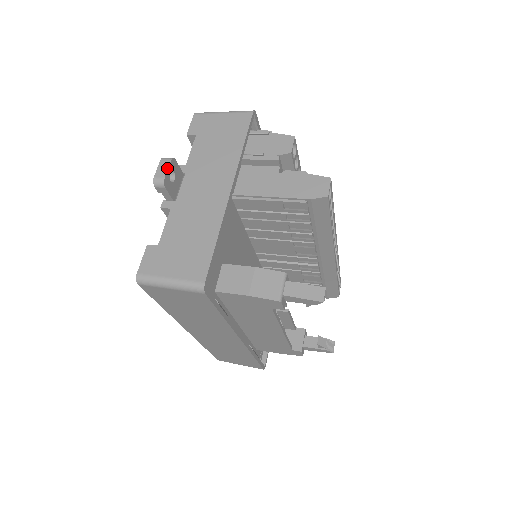
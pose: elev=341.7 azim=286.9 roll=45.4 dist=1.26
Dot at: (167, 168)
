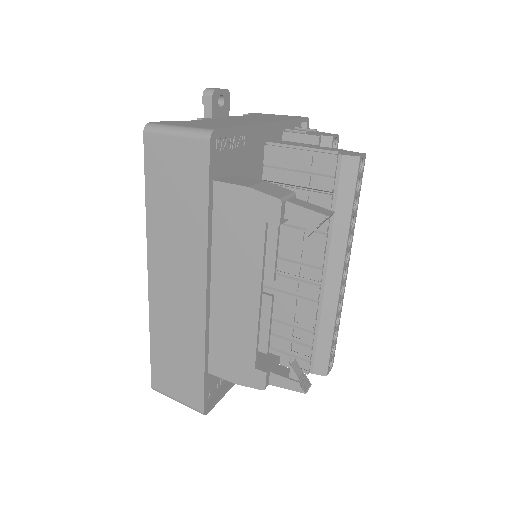
Dot at: (221, 89)
